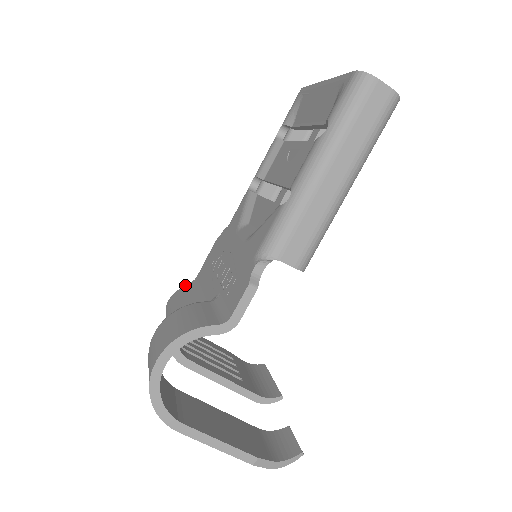
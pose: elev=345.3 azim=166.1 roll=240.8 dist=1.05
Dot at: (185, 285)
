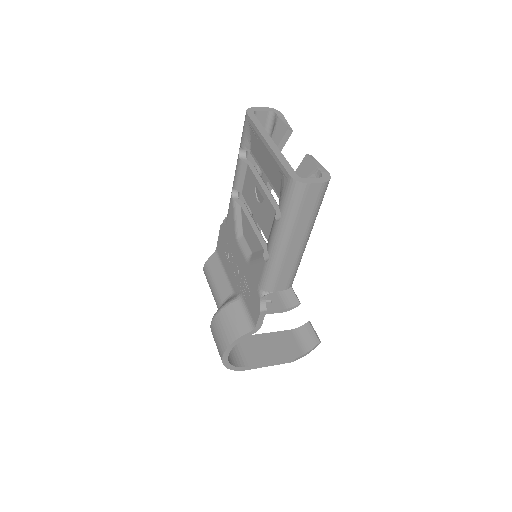
Dot at: (210, 256)
